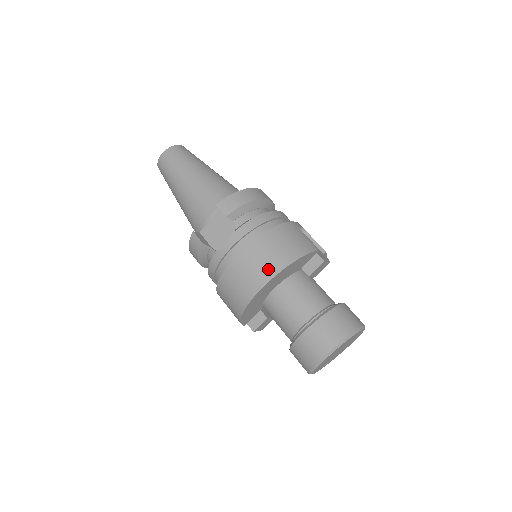
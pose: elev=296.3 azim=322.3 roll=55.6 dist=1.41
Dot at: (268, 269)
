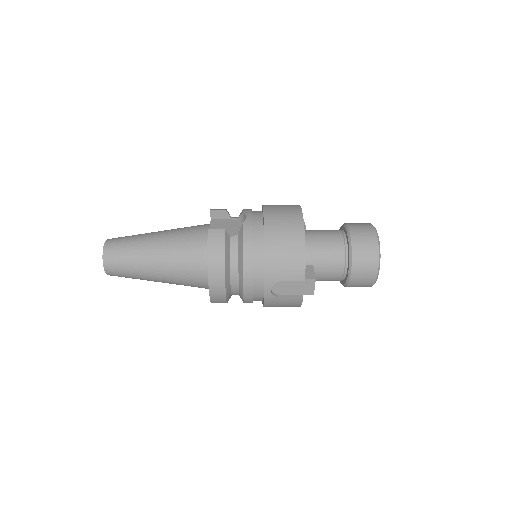
Dot at: (292, 206)
